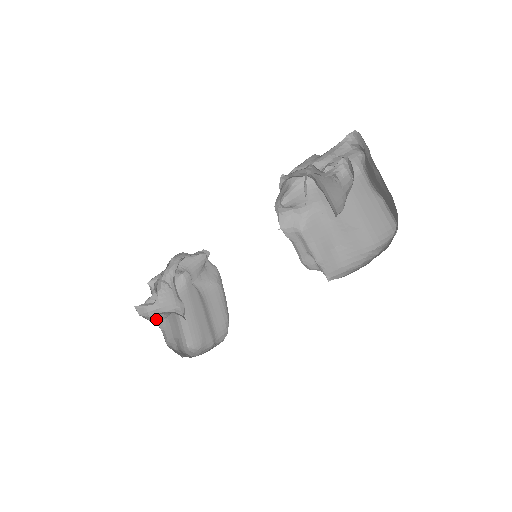
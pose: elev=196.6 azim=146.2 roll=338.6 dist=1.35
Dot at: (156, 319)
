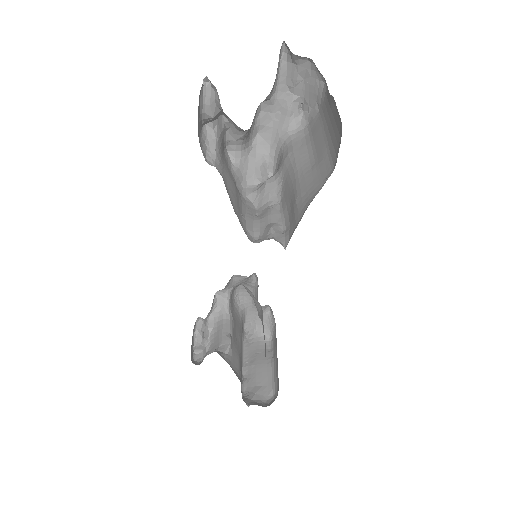
Dot at: (201, 362)
